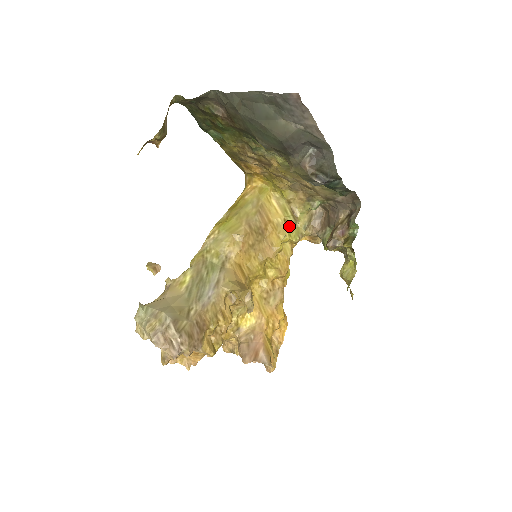
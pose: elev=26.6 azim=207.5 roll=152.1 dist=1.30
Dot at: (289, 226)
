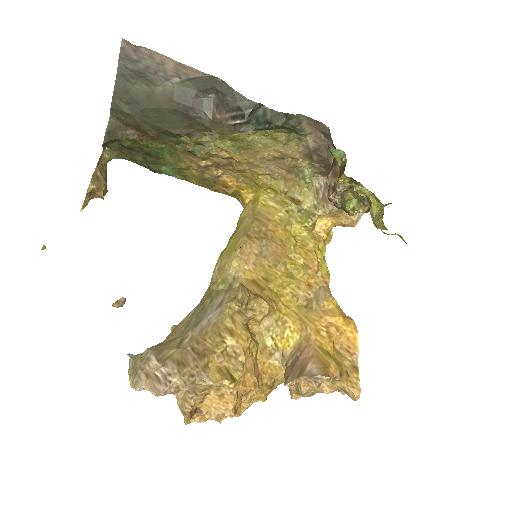
Dot at: (295, 214)
